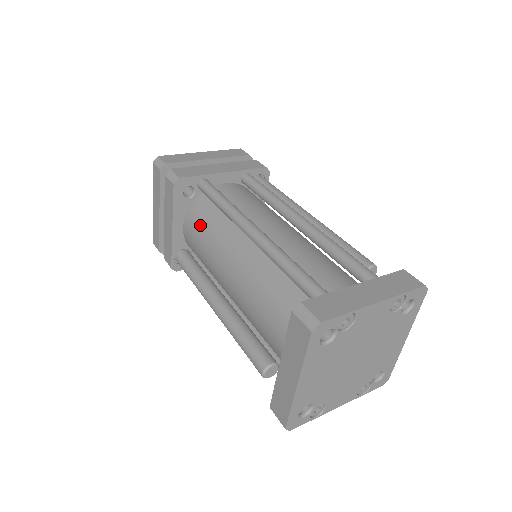
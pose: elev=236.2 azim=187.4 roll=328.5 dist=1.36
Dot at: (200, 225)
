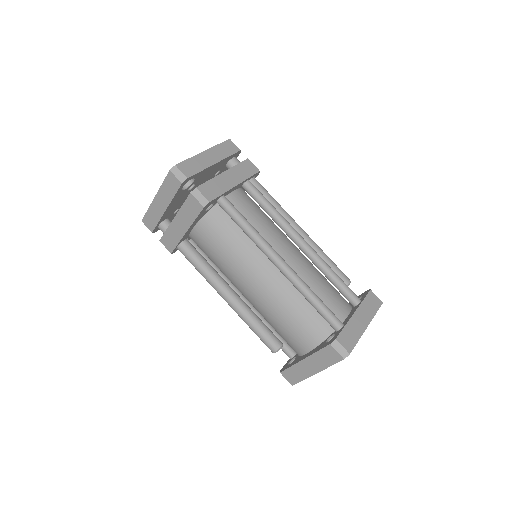
Dot at: (219, 237)
